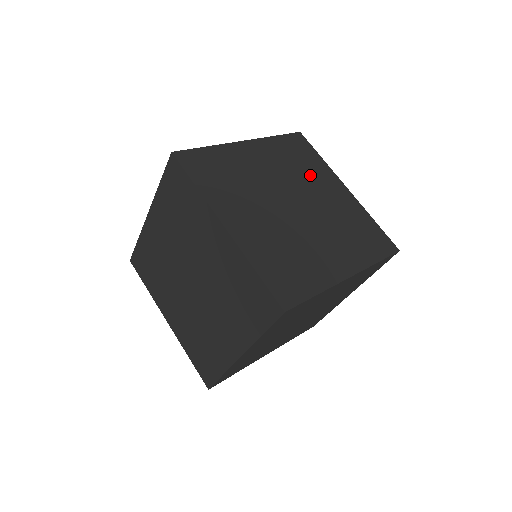
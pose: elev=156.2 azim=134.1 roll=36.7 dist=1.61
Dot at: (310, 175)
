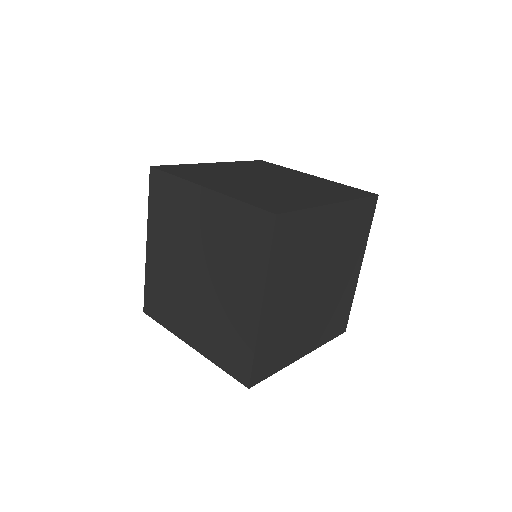
Dot at: (277, 172)
